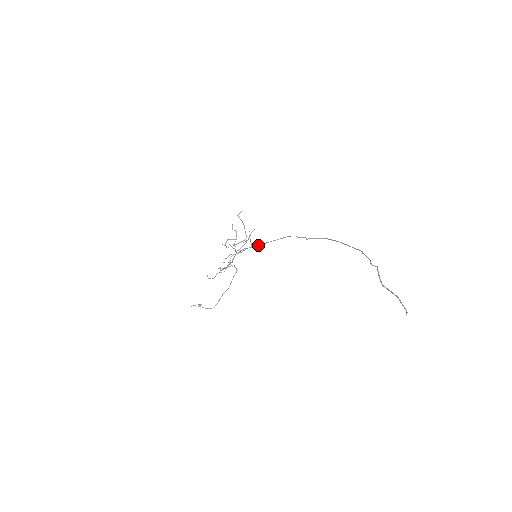
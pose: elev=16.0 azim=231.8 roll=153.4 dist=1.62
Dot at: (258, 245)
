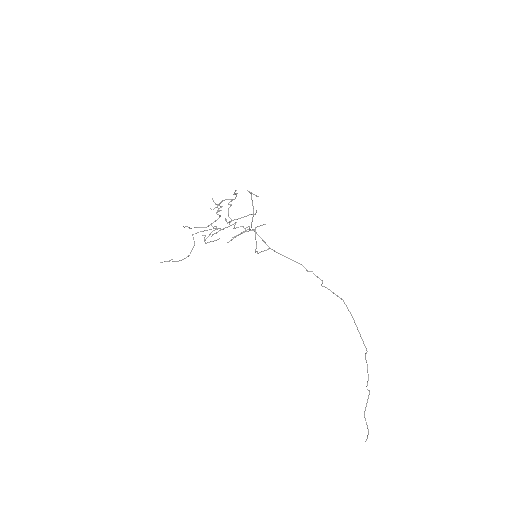
Dot at: occluded
